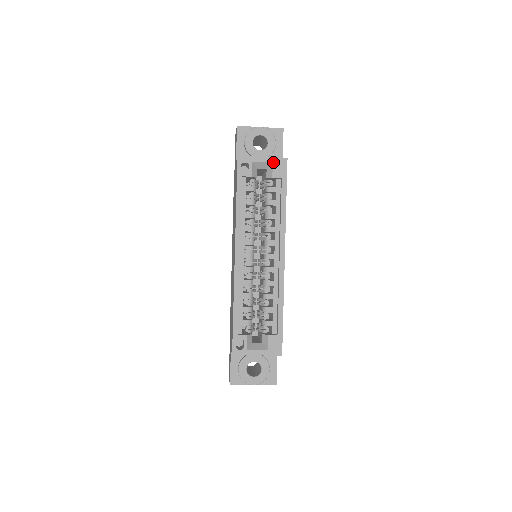
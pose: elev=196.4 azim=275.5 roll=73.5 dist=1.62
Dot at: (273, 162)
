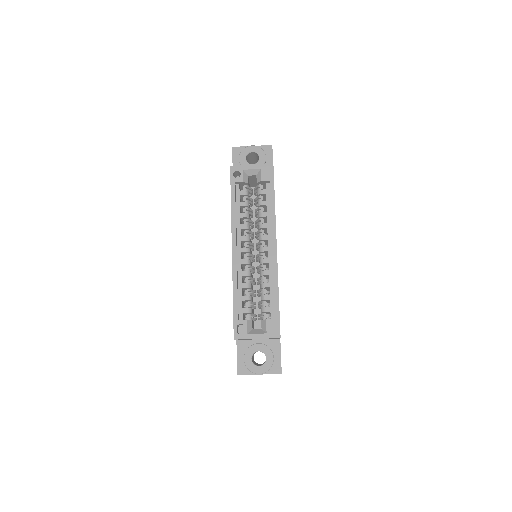
Dot at: (261, 168)
